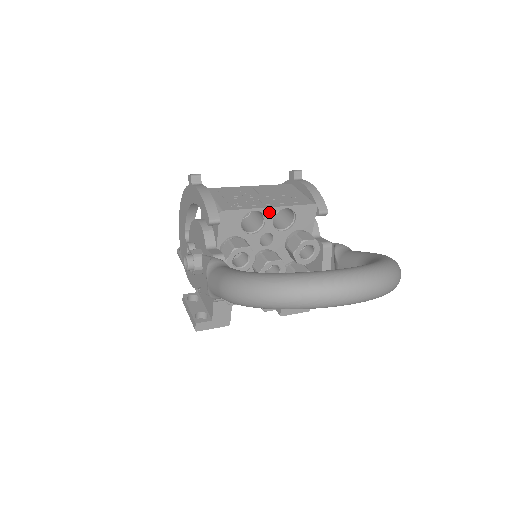
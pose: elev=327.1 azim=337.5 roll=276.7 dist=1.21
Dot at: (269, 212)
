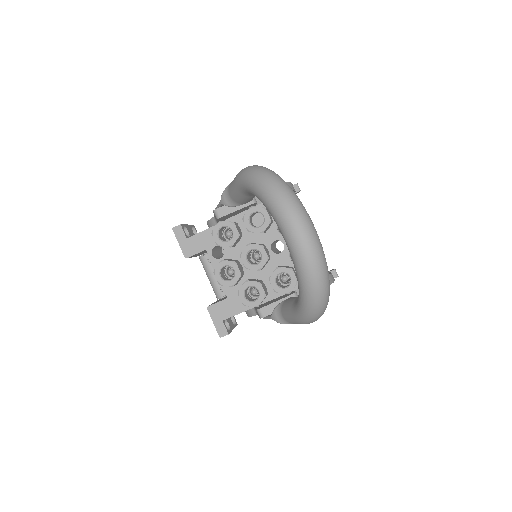
Dot at: occluded
